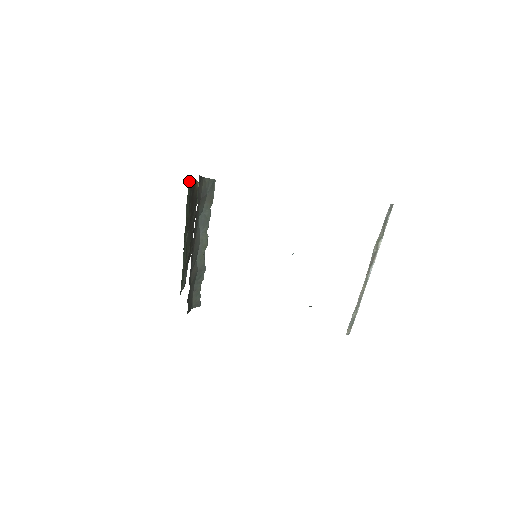
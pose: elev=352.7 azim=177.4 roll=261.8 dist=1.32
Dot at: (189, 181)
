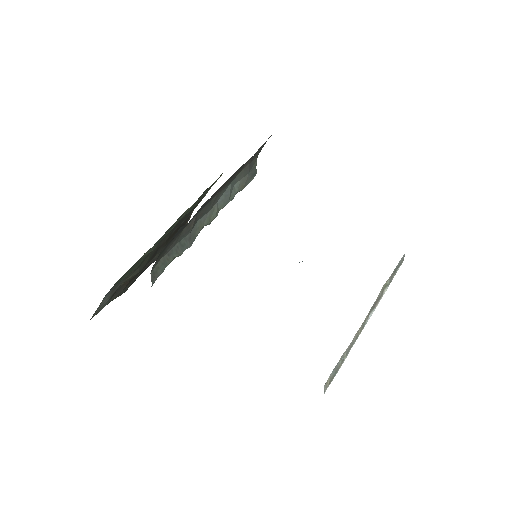
Dot at: (213, 184)
